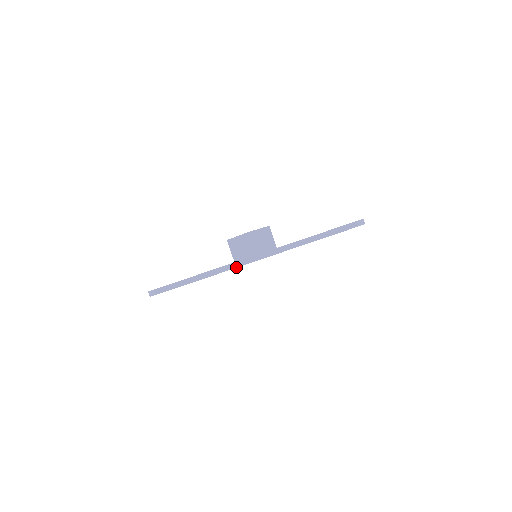
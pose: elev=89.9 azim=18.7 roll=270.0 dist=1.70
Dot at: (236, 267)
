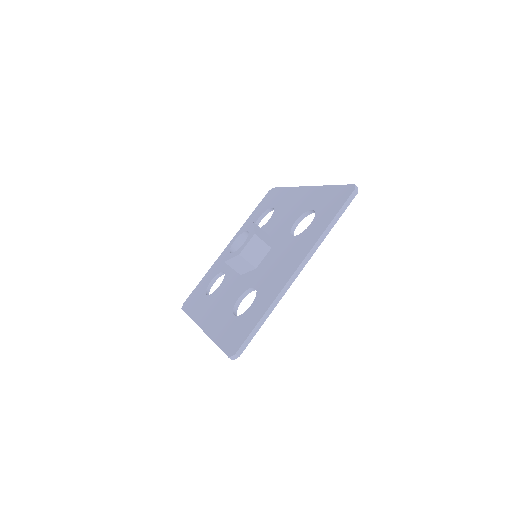
Dot at: occluded
